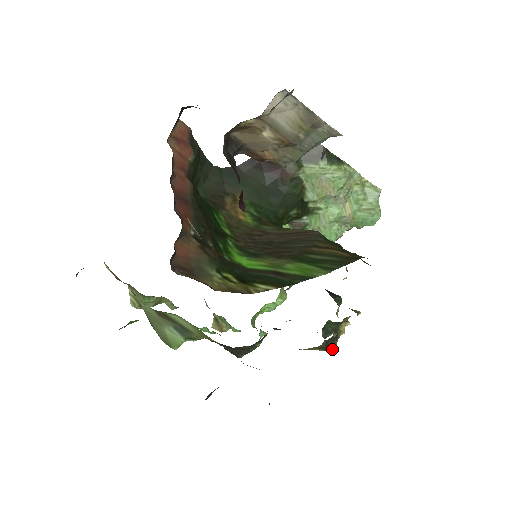
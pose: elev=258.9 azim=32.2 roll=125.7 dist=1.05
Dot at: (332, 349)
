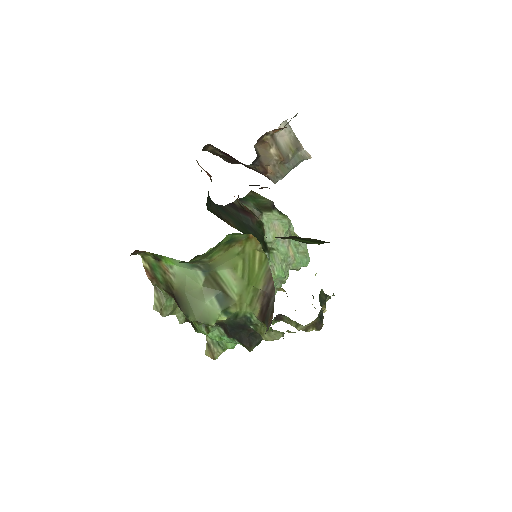
Dot at: (322, 326)
